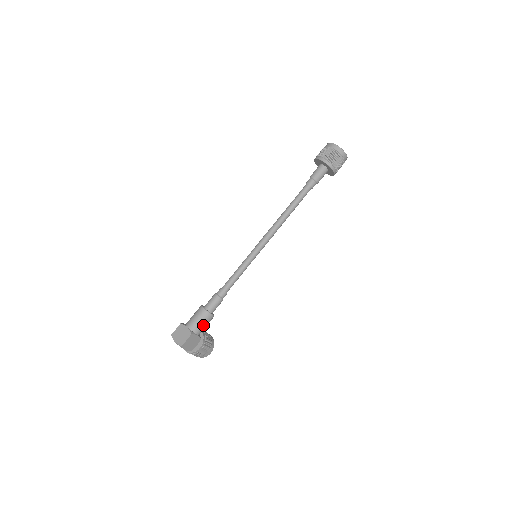
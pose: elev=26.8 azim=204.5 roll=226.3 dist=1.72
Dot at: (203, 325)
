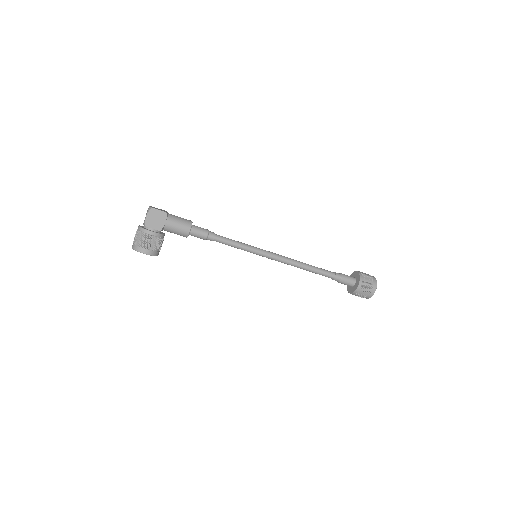
Dot at: (177, 224)
